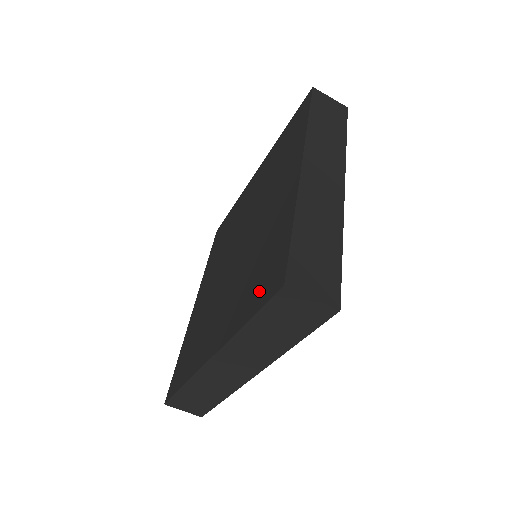
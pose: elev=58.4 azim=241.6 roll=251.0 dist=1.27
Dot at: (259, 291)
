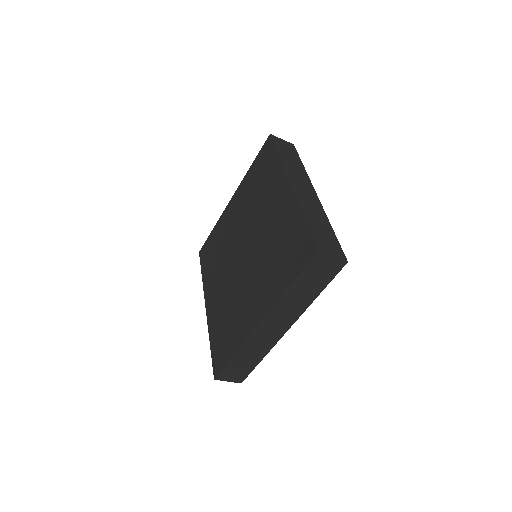
Dot at: (292, 265)
